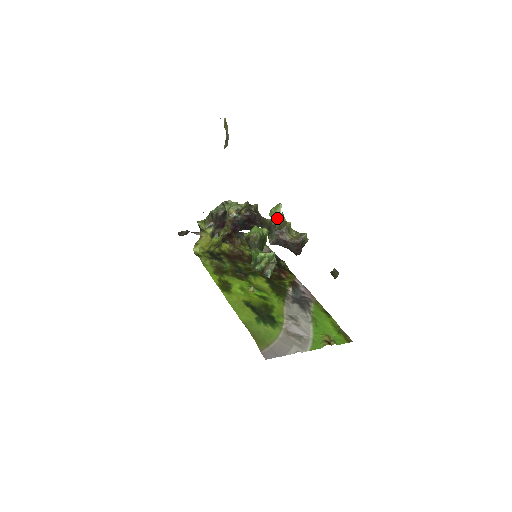
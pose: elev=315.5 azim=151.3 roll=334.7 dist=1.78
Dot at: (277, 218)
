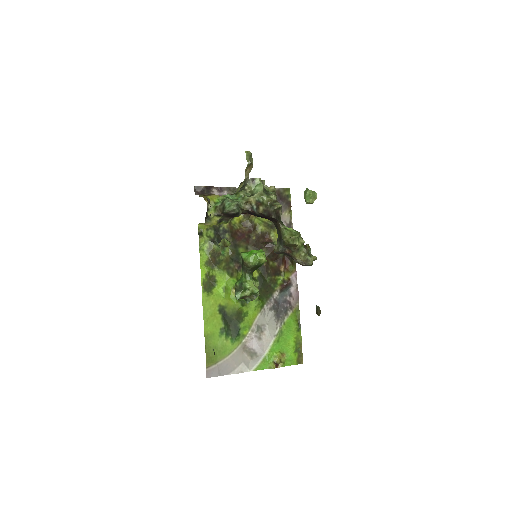
Dot at: (289, 239)
